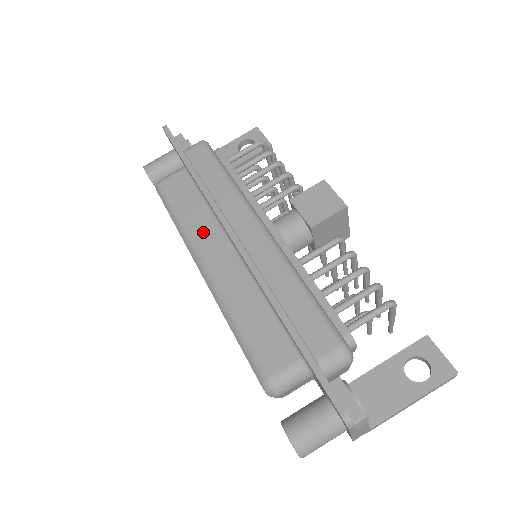
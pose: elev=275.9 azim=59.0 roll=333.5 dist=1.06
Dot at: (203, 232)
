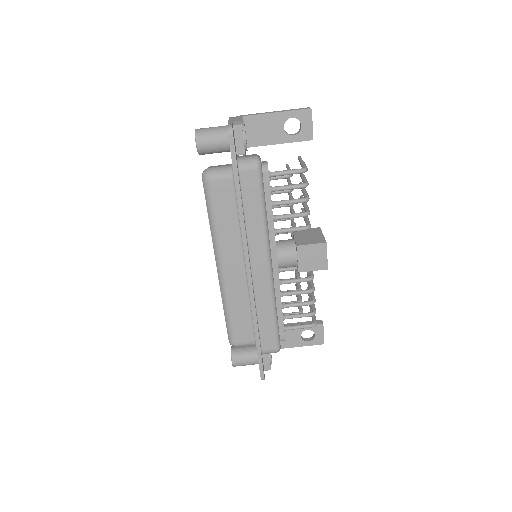
Dot at: (229, 244)
